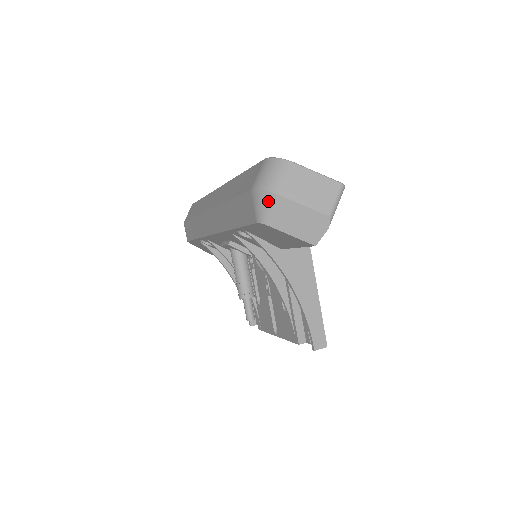
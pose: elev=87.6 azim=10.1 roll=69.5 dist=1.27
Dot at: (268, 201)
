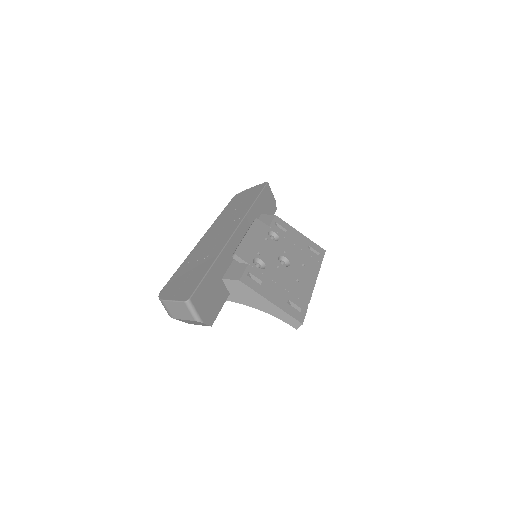
Dot at: occluded
